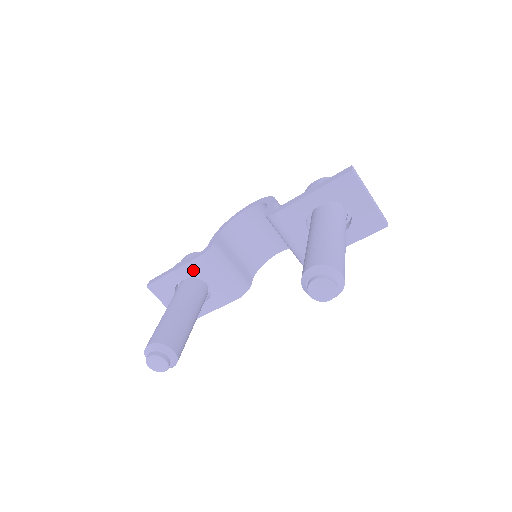
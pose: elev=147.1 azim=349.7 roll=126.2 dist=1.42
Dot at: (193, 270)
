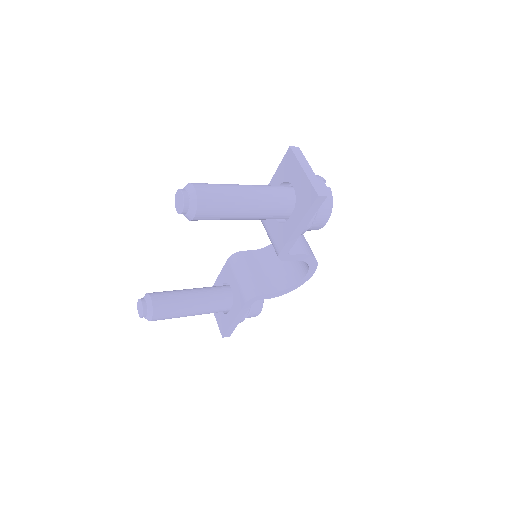
Dot at: (225, 275)
